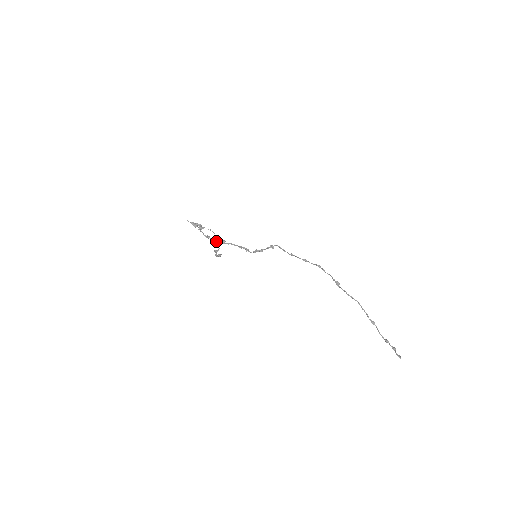
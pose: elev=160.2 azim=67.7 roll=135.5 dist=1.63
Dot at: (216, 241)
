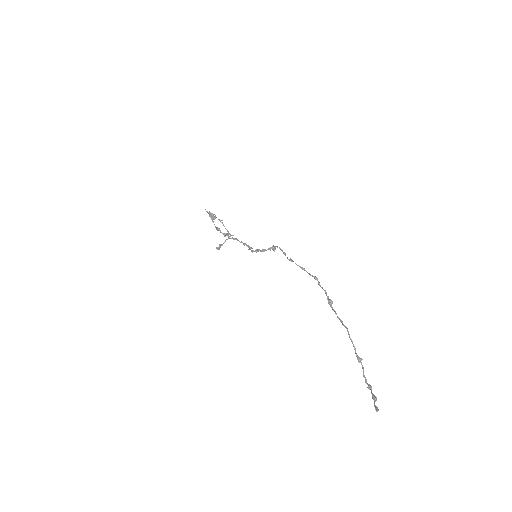
Dot at: (224, 234)
